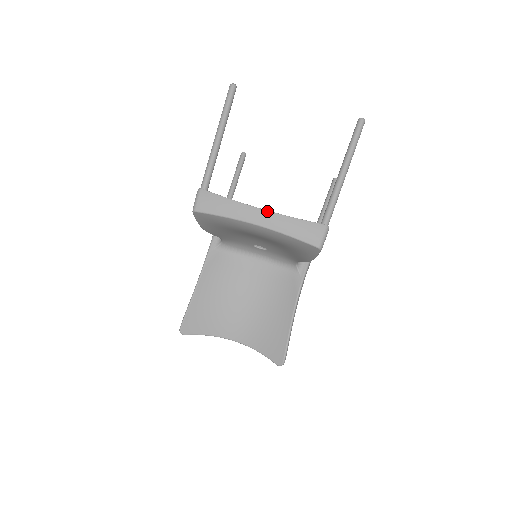
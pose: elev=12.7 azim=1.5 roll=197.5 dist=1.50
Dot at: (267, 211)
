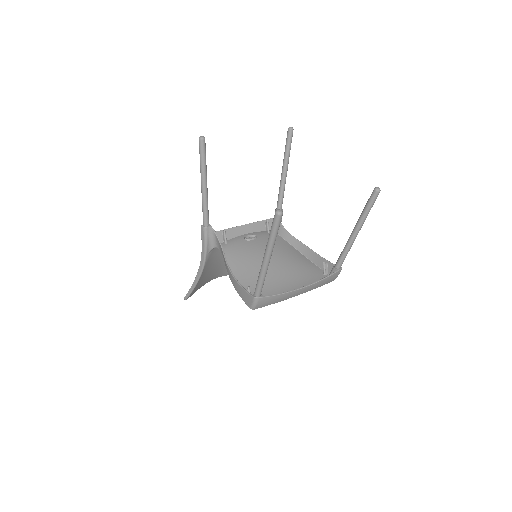
Dot at: (308, 286)
